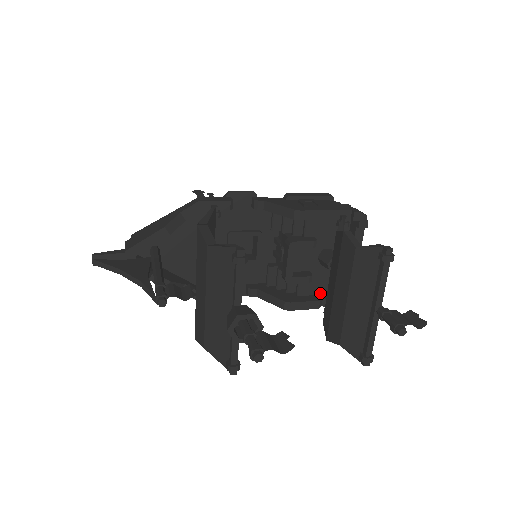
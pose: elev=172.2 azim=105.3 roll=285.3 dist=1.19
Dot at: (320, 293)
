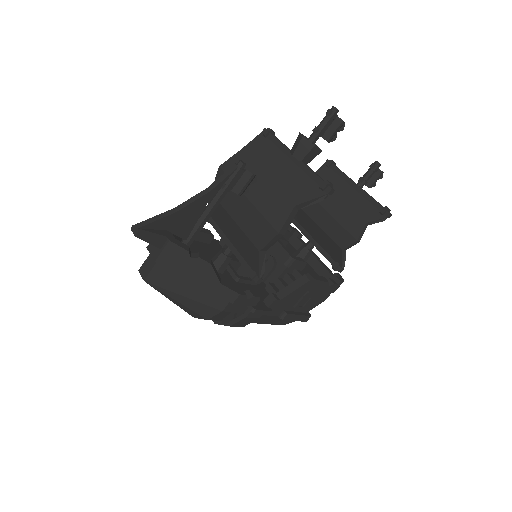
Dot at: occluded
